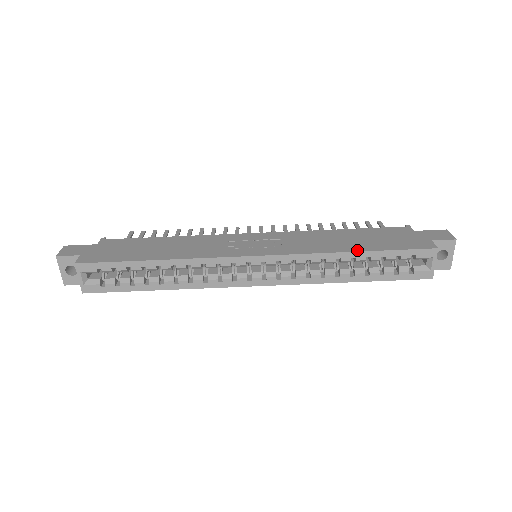
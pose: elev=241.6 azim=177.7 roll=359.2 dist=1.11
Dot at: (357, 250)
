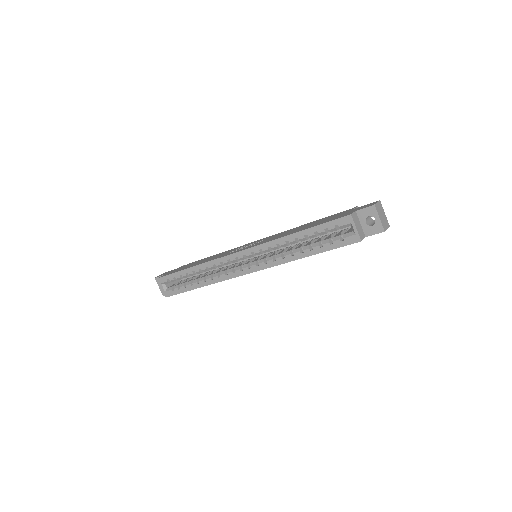
Dot at: (297, 232)
